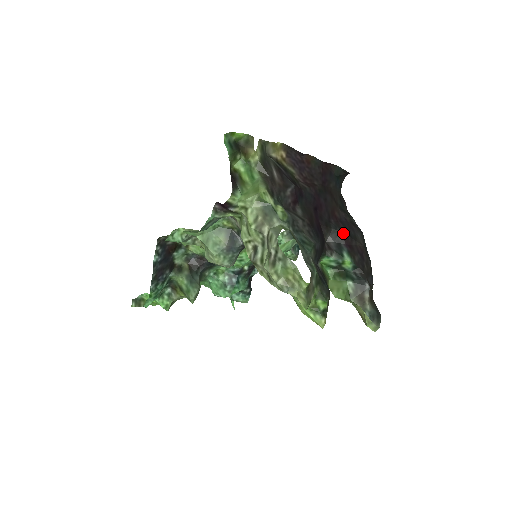
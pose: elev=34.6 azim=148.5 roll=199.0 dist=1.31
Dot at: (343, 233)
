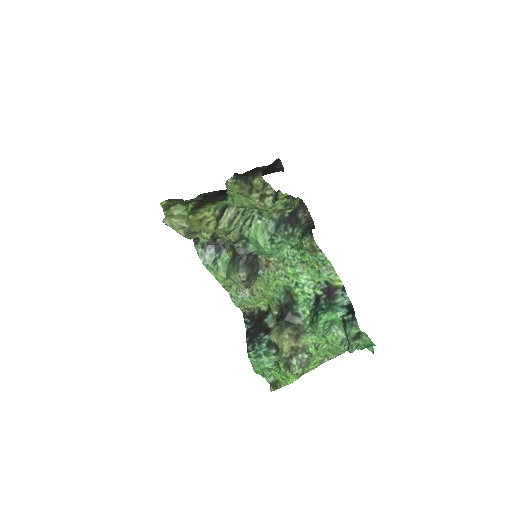
Dot at: occluded
